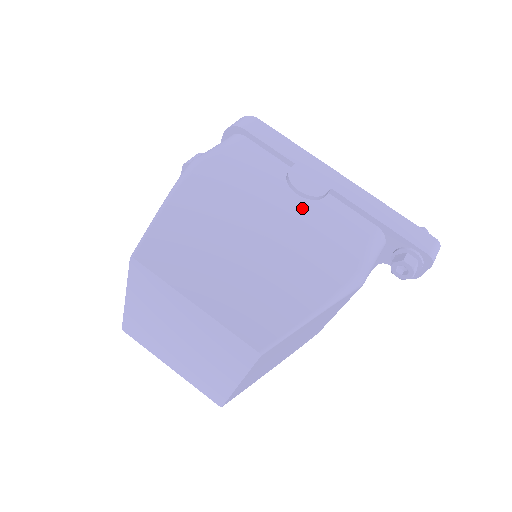
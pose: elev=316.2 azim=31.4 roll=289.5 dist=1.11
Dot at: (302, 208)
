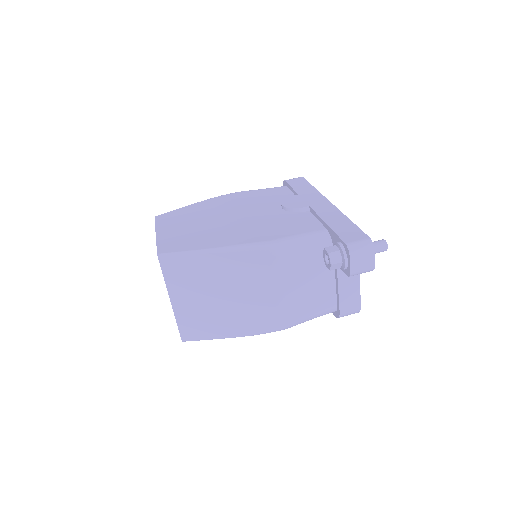
Dot at: (275, 213)
